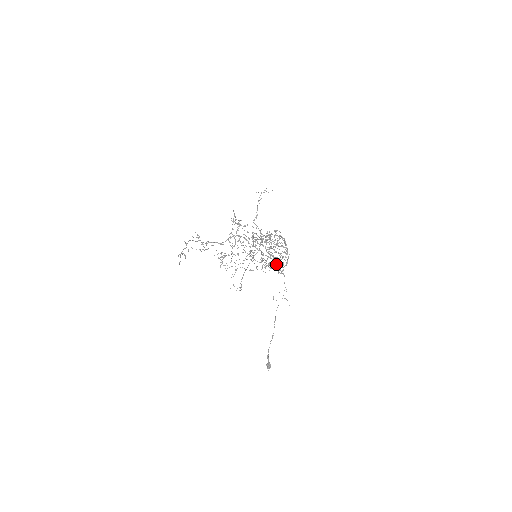
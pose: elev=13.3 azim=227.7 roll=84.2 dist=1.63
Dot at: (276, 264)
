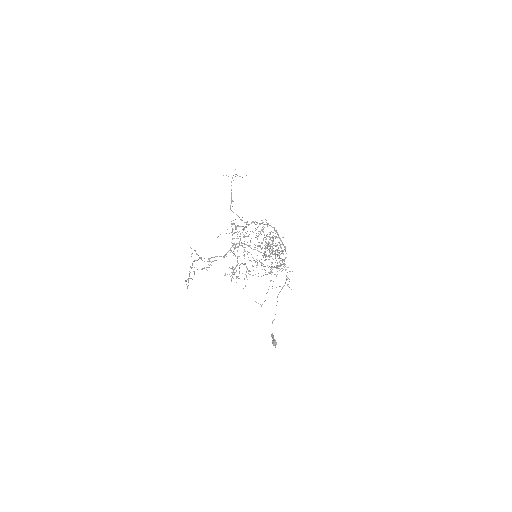
Dot at: occluded
